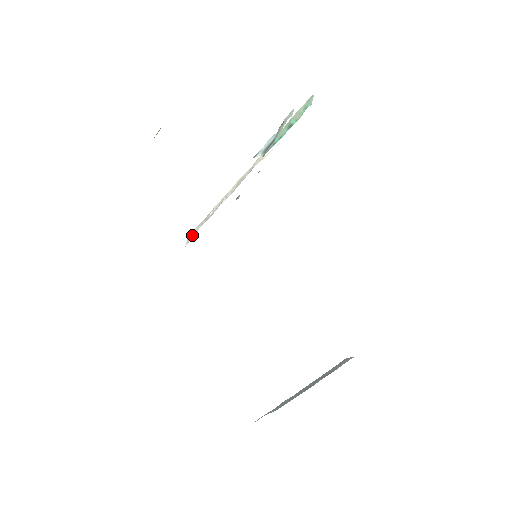
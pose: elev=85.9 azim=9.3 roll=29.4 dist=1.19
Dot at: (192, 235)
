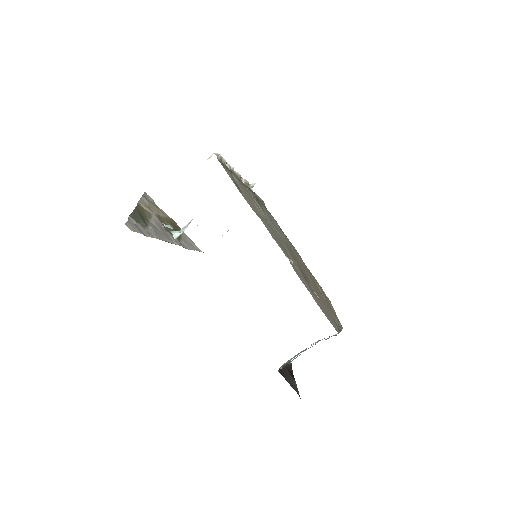
Dot at: occluded
